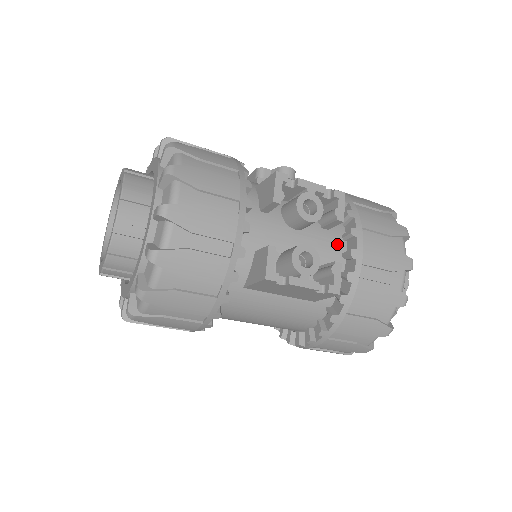
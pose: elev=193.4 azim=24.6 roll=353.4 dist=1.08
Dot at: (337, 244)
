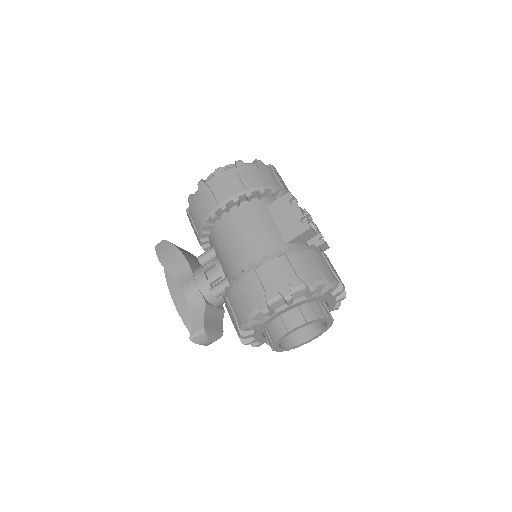
Dot at: occluded
